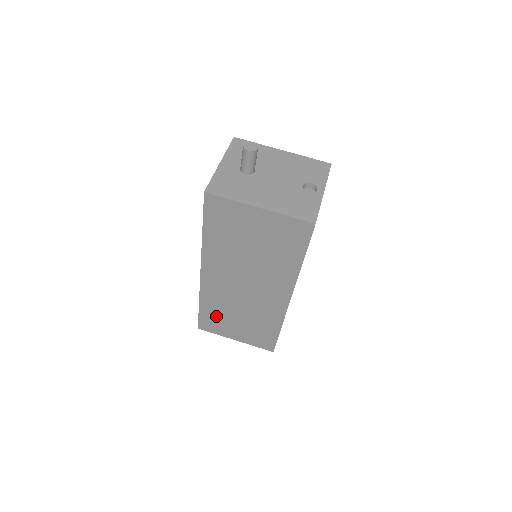
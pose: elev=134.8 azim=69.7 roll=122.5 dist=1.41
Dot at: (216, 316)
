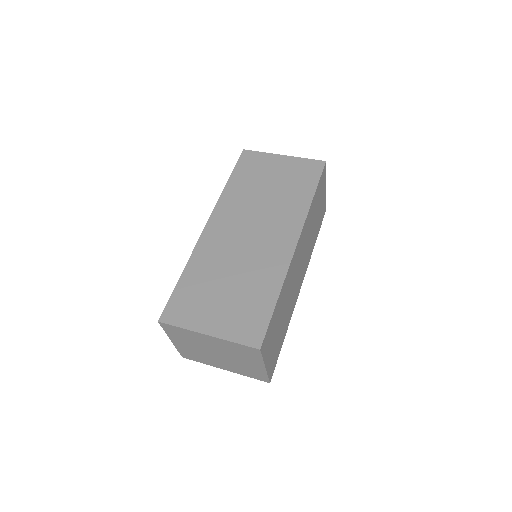
Dot at: (197, 289)
